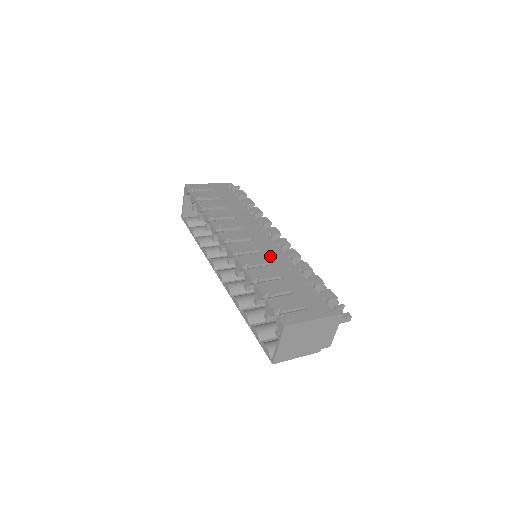
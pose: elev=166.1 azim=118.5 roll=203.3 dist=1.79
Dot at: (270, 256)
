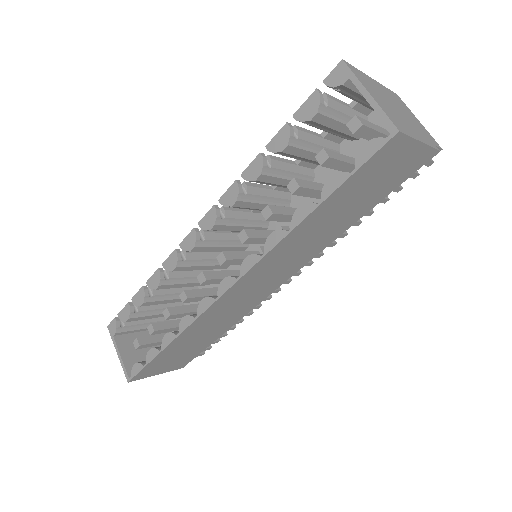
Dot at: occluded
